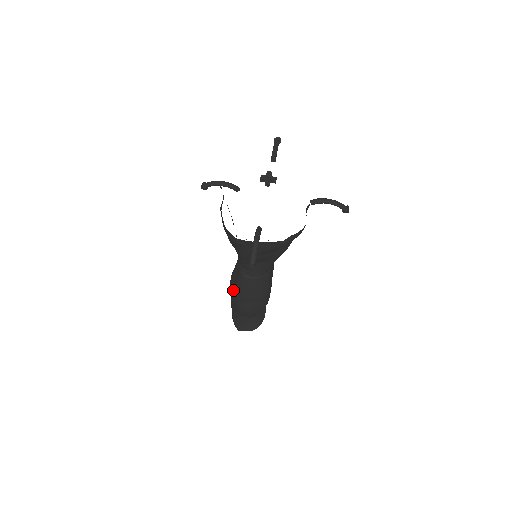
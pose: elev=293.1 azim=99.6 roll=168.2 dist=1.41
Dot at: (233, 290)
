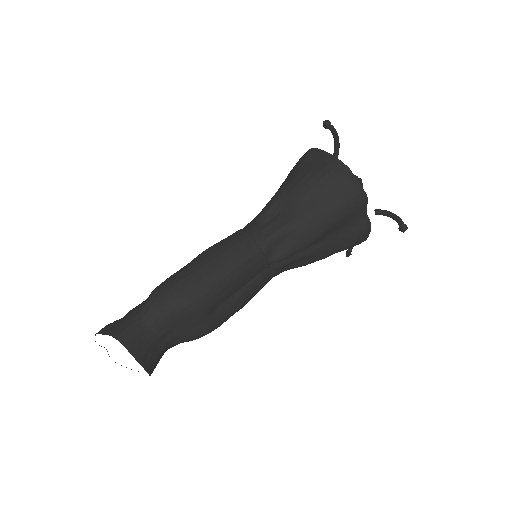
Dot at: occluded
